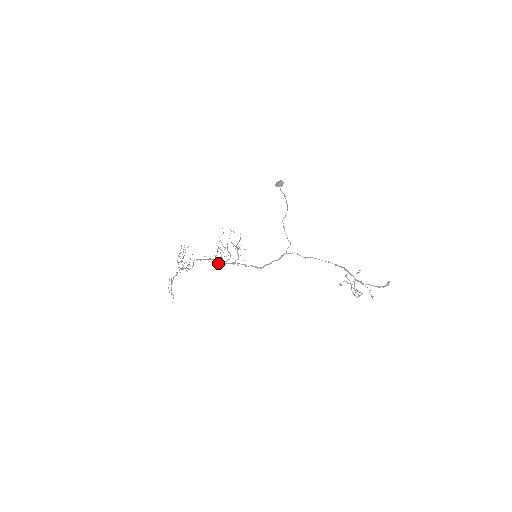
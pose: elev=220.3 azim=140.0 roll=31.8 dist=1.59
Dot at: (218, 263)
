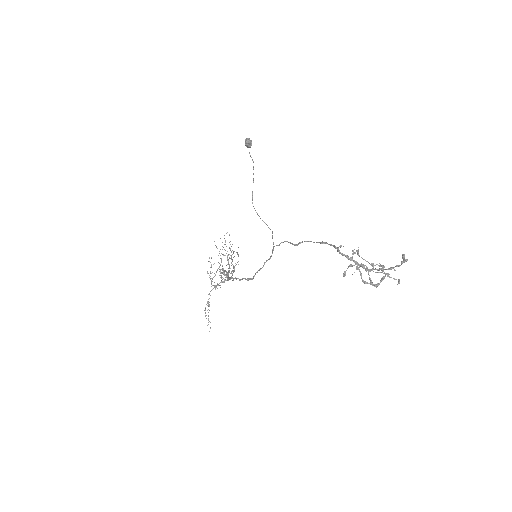
Dot at: (227, 278)
